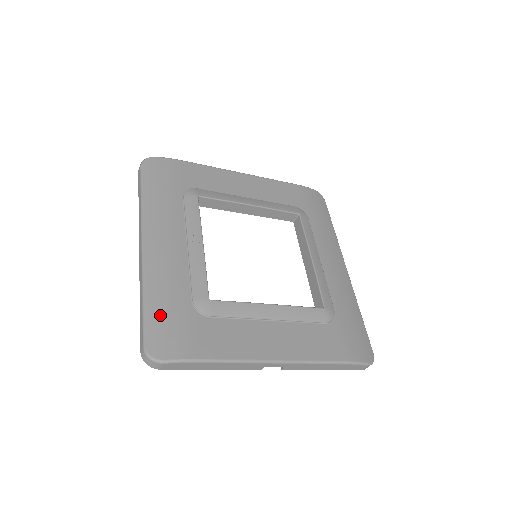
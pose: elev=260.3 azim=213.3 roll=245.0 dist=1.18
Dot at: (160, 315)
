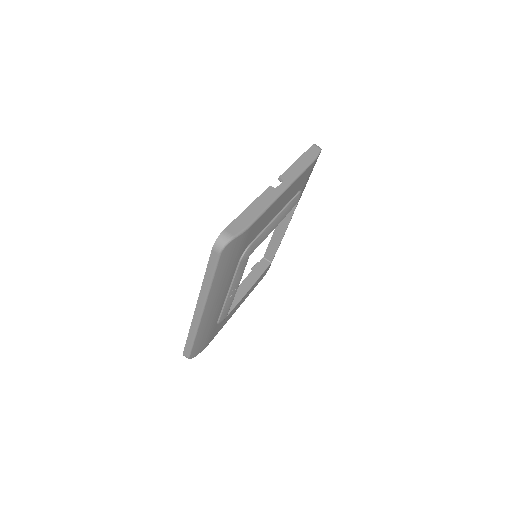
Dot at: (201, 341)
